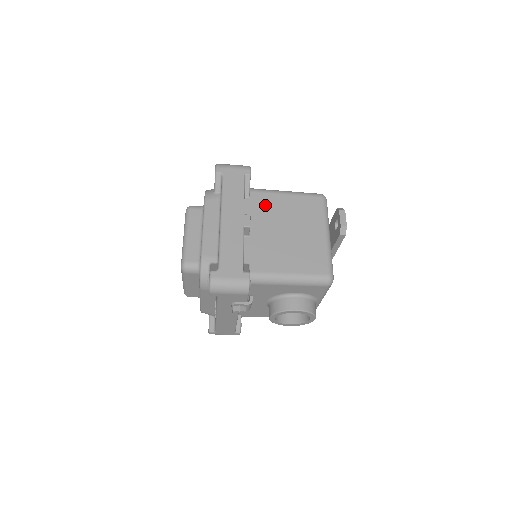
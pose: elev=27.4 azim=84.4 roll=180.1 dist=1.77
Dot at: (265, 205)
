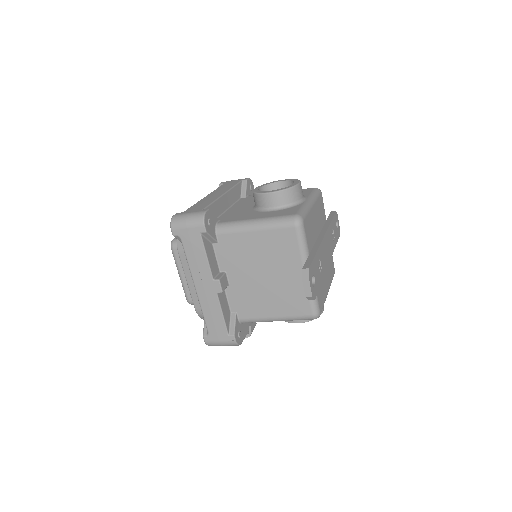
Dot at: (235, 249)
